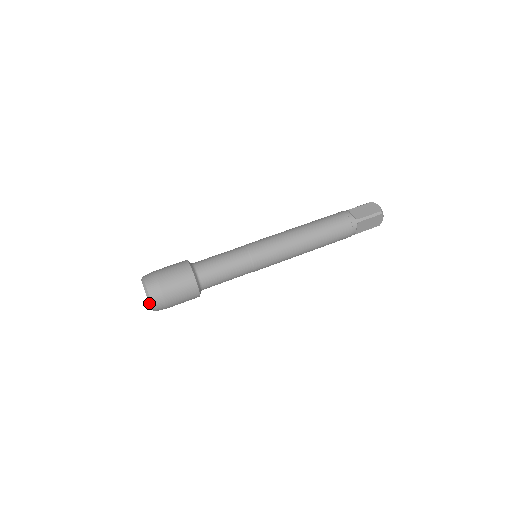
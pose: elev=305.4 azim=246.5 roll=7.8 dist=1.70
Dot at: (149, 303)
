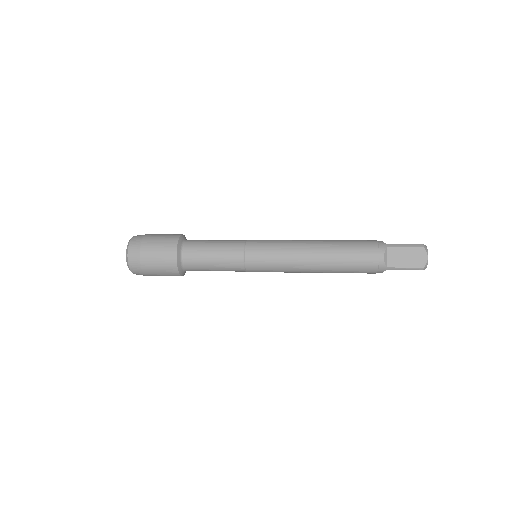
Dot at: (126, 250)
